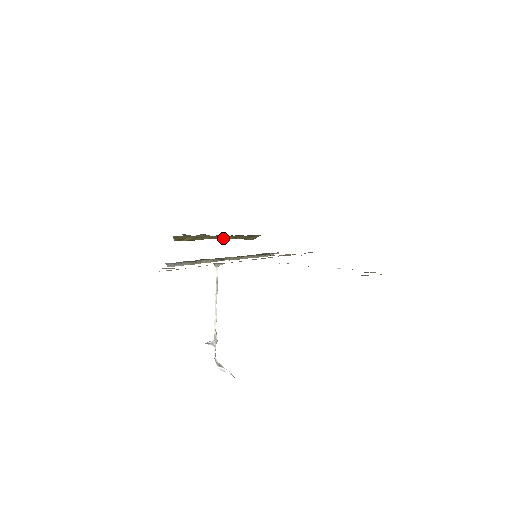
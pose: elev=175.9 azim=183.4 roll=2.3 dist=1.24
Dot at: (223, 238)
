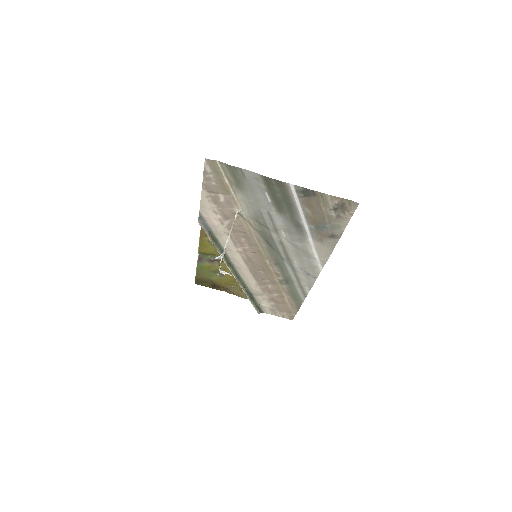
Dot at: (227, 272)
